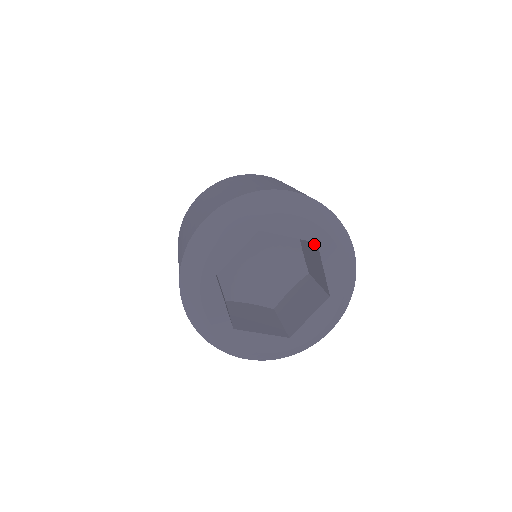
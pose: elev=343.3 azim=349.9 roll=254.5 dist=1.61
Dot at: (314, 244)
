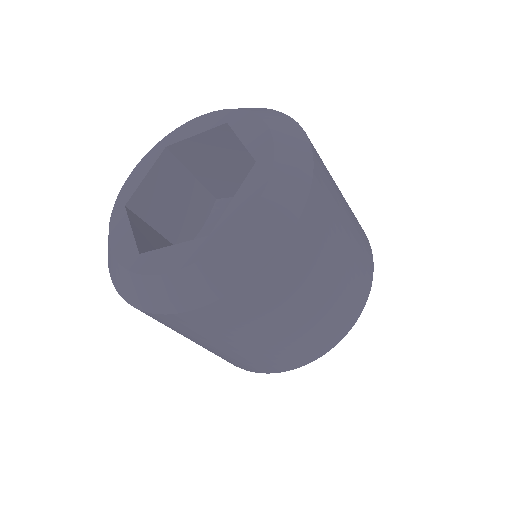
Dot at: occluded
